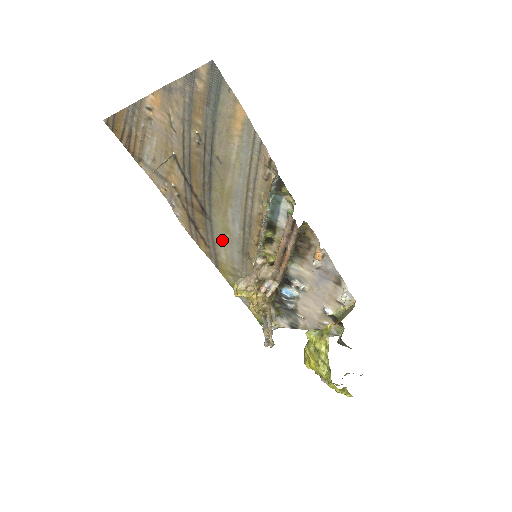
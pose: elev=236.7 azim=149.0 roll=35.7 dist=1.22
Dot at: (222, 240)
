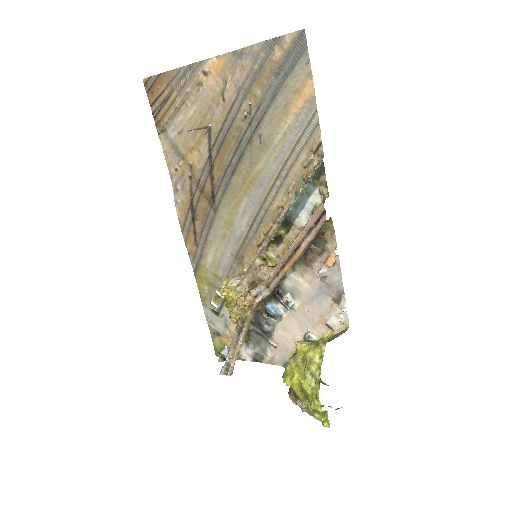
Dot at: (218, 237)
